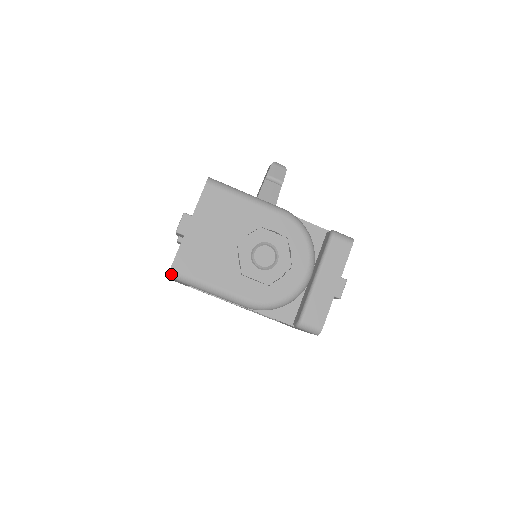
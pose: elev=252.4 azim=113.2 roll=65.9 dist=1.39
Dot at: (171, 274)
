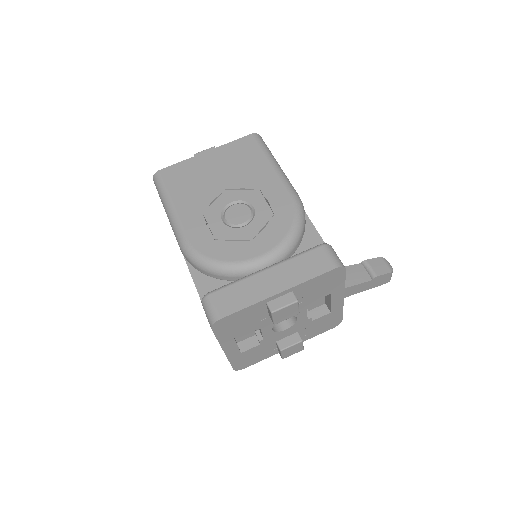
Dot at: (155, 176)
